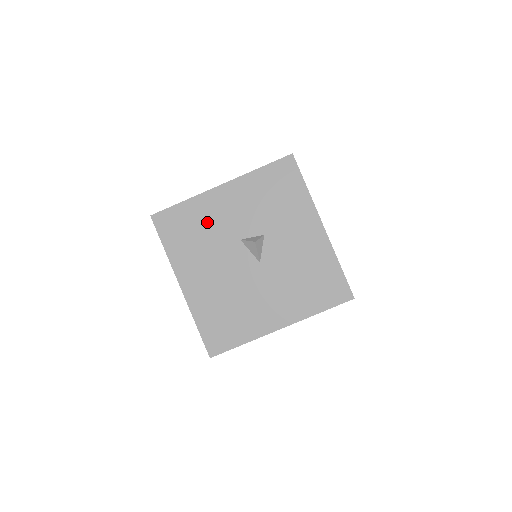
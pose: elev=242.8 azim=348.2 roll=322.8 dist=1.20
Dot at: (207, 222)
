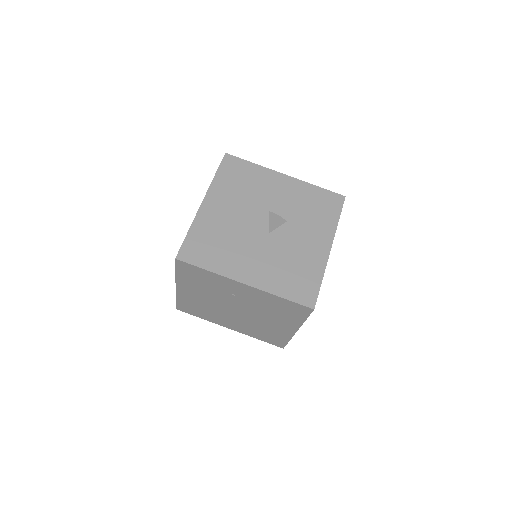
Dot at: (257, 185)
